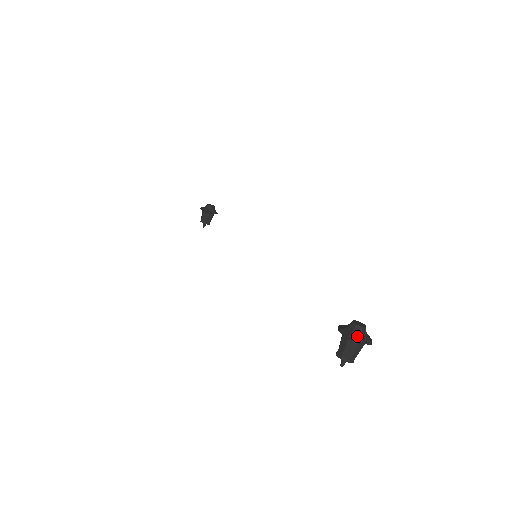
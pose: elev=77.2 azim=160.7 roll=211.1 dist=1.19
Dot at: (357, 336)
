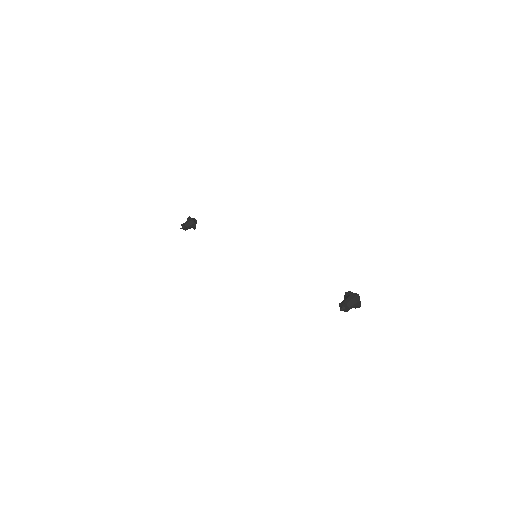
Dot at: (359, 298)
